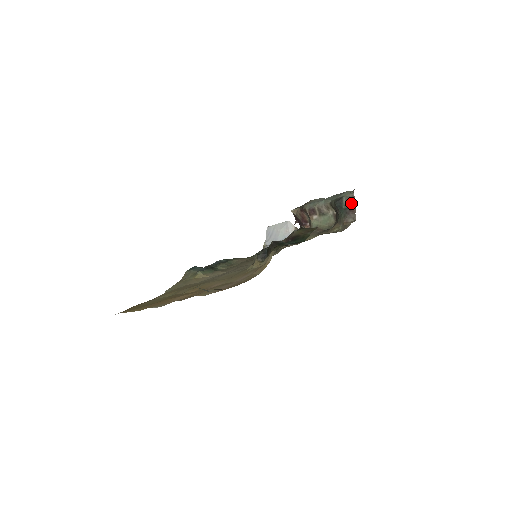
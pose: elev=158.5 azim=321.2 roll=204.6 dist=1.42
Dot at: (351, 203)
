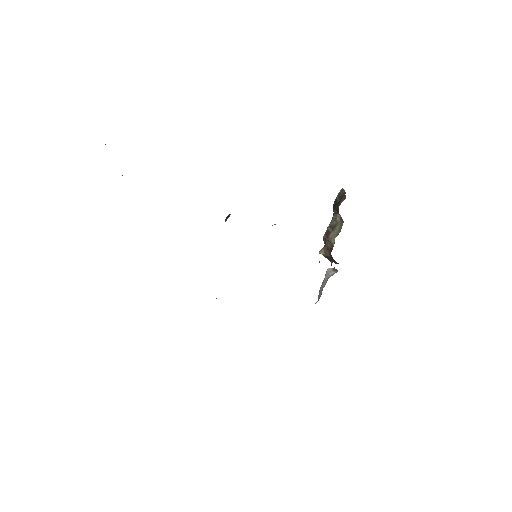
Dot at: (342, 194)
